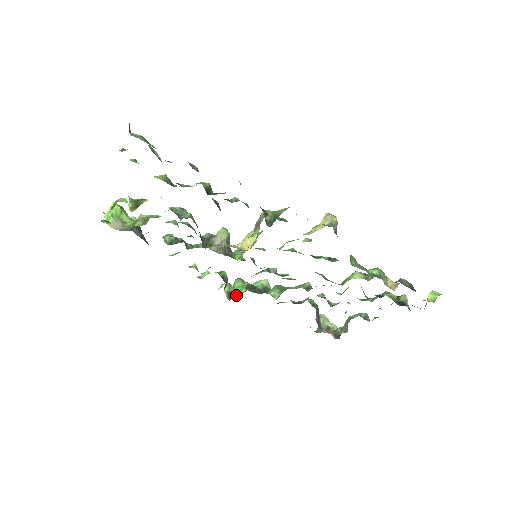
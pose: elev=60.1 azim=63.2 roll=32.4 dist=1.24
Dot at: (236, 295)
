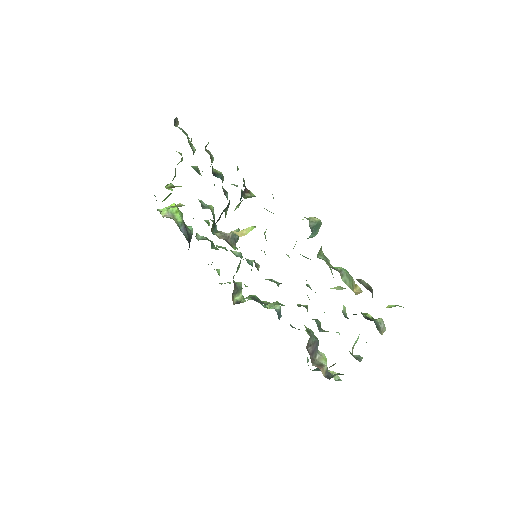
Dot at: occluded
